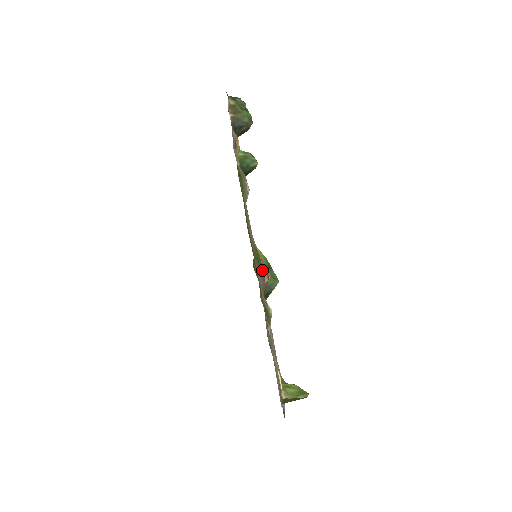
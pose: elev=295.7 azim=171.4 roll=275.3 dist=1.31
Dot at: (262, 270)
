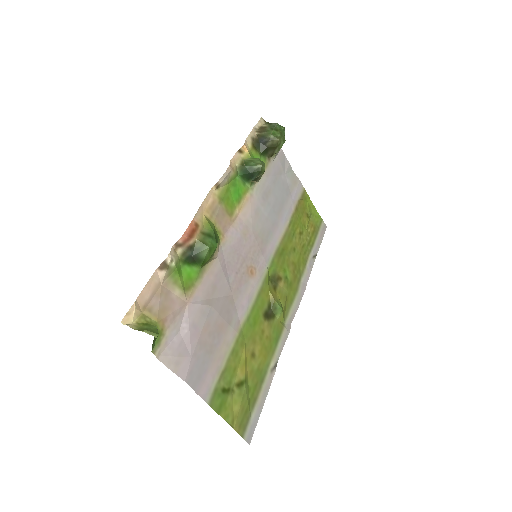
Dot at: occluded
